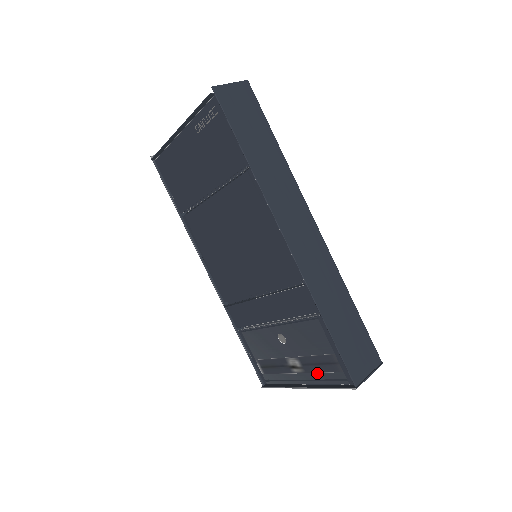
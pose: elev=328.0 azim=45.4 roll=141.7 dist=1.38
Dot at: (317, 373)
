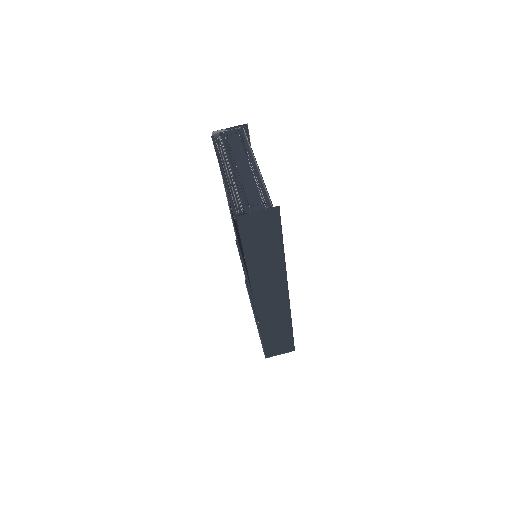
Dot at: occluded
